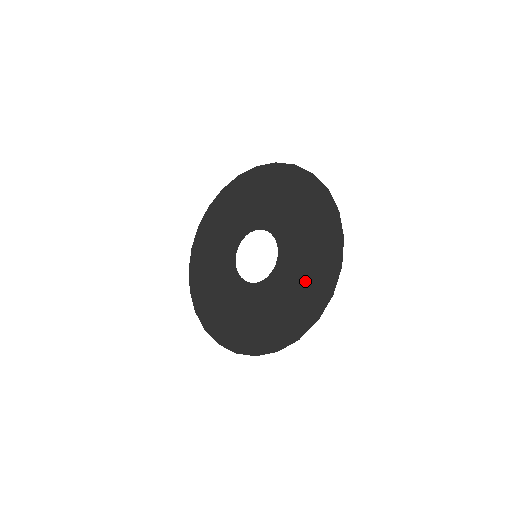
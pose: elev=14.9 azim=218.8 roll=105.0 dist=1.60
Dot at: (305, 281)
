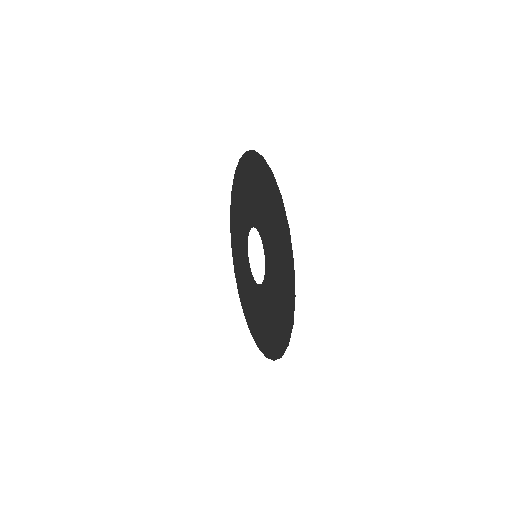
Dot at: (279, 260)
